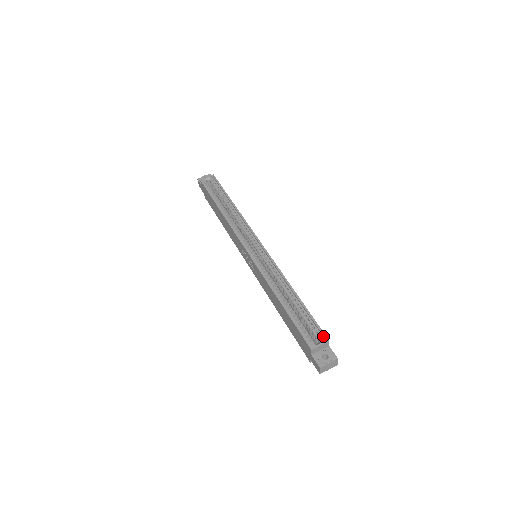
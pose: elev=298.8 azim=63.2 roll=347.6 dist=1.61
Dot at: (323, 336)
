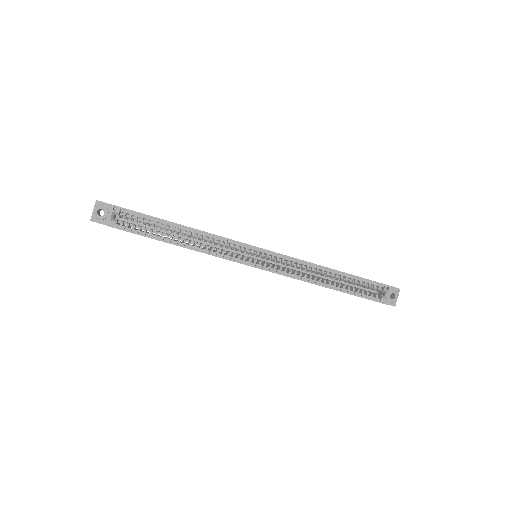
Dot at: (386, 287)
